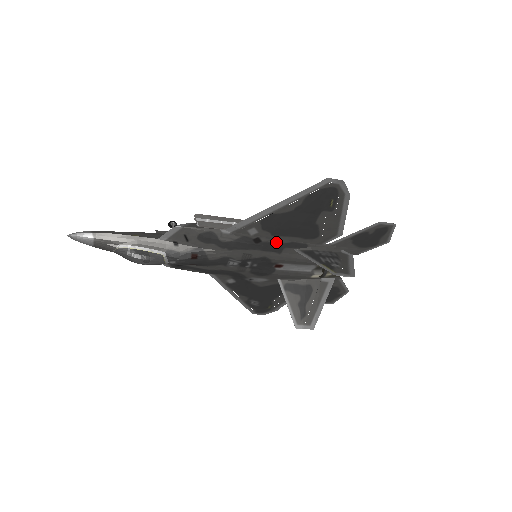
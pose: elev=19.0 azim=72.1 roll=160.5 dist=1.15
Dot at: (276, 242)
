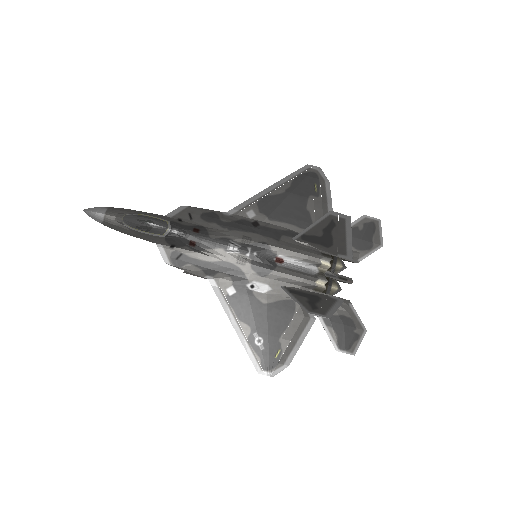
Dot at: (273, 228)
